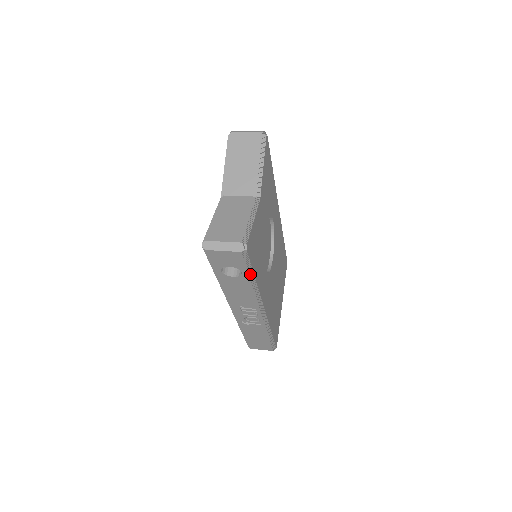
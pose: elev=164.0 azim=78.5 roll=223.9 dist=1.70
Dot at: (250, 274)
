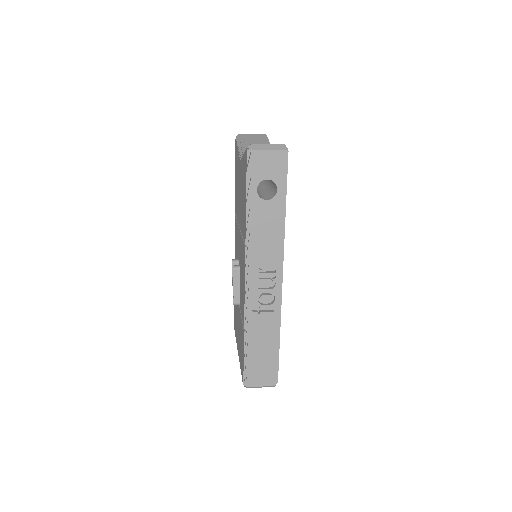
Dot at: (284, 194)
